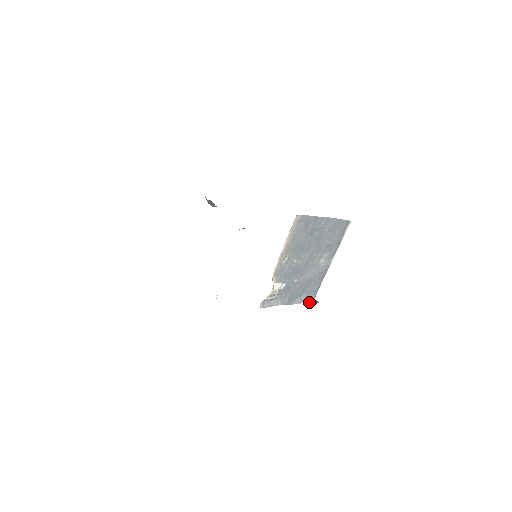
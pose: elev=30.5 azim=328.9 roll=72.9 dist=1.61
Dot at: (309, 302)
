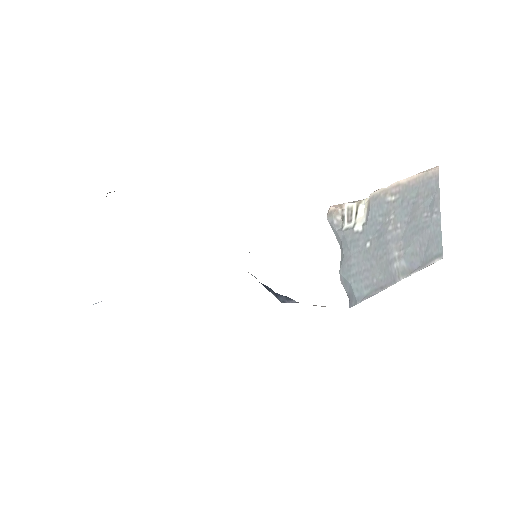
Dot at: occluded
